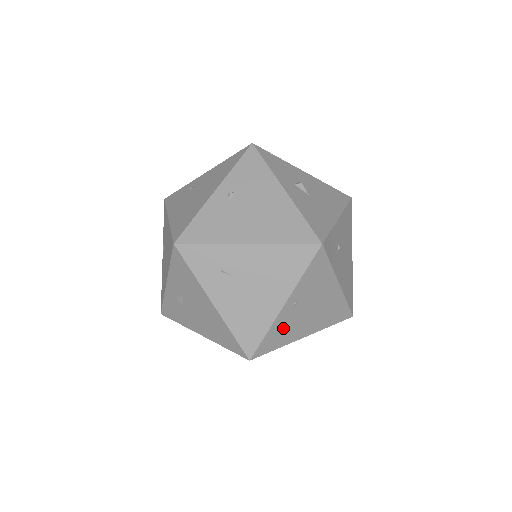
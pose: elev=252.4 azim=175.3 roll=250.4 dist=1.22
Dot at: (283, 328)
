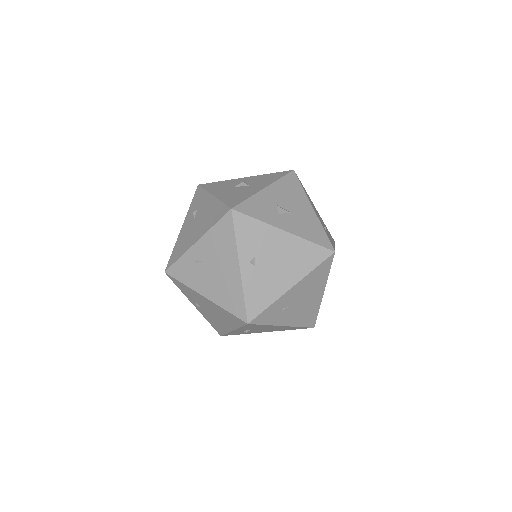
Dot at: occluded
